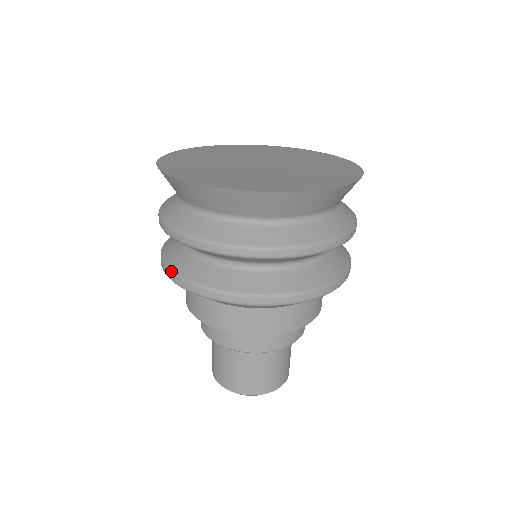
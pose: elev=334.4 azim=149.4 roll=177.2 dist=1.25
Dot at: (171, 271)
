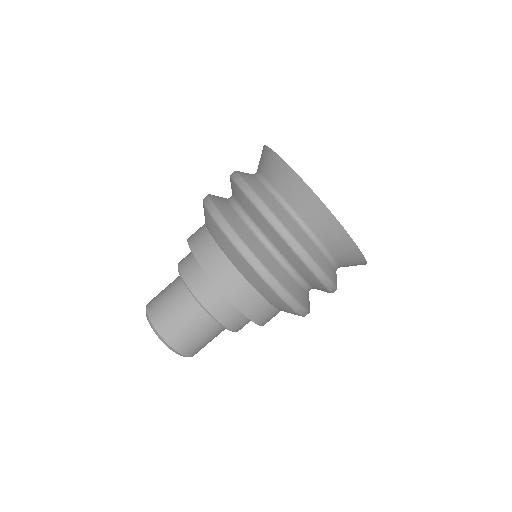
Dot at: (211, 199)
